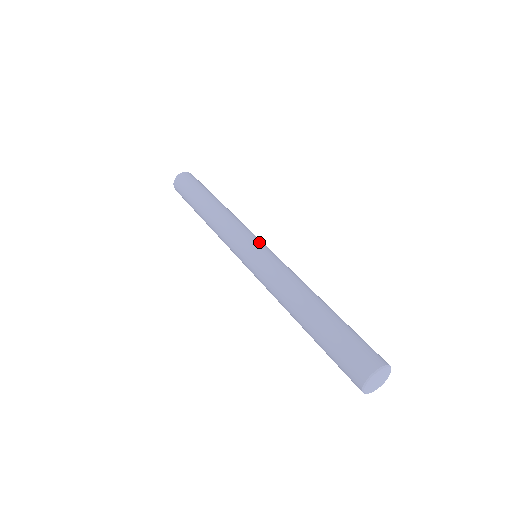
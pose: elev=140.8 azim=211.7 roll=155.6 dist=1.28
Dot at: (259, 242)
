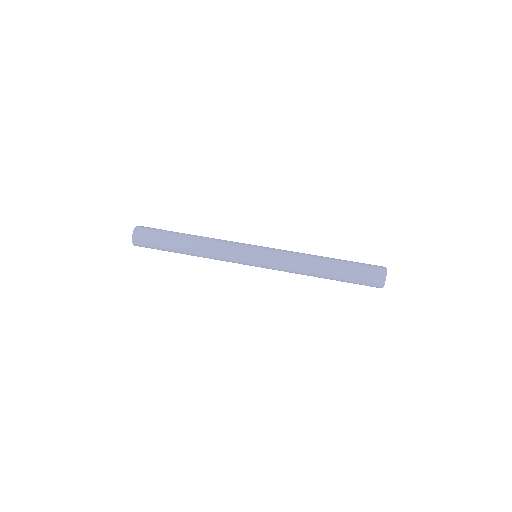
Dot at: (256, 245)
